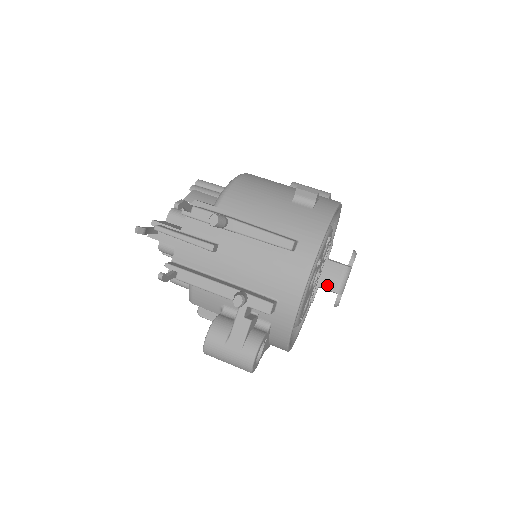
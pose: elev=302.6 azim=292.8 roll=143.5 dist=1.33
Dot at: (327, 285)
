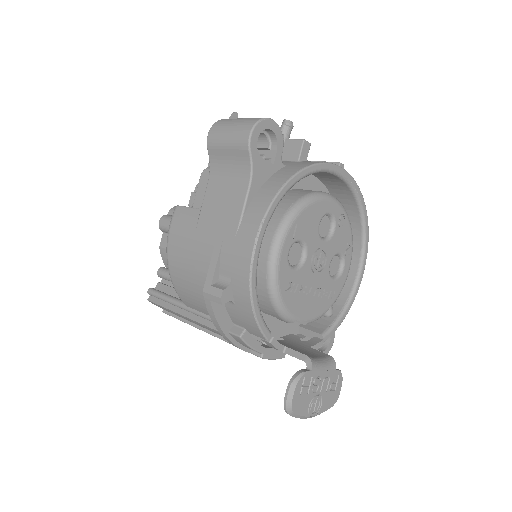
Dot at: (298, 351)
